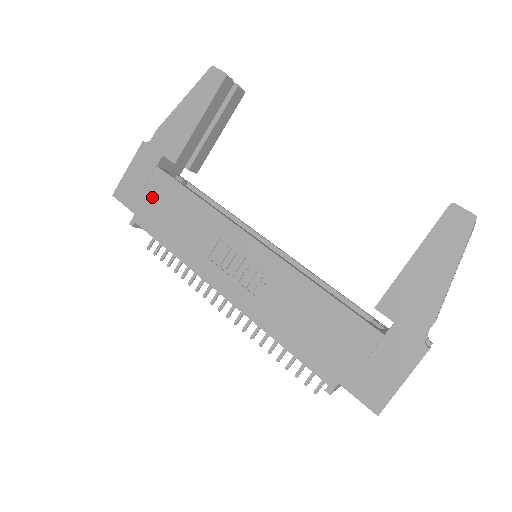
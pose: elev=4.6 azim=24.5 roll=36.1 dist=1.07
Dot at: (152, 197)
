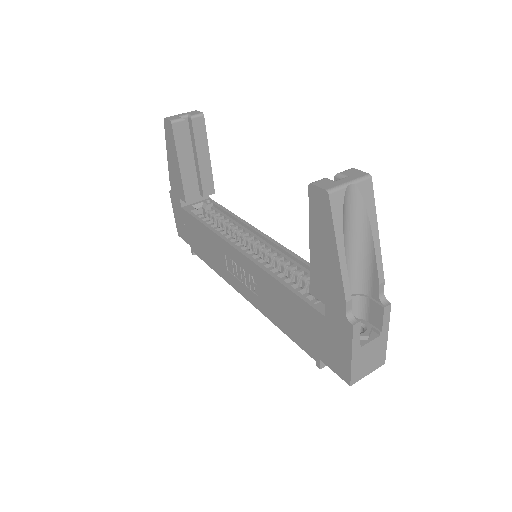
Dot at: (190, 231)
